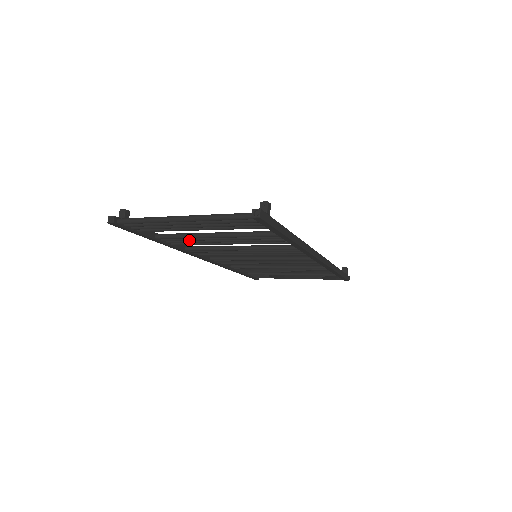
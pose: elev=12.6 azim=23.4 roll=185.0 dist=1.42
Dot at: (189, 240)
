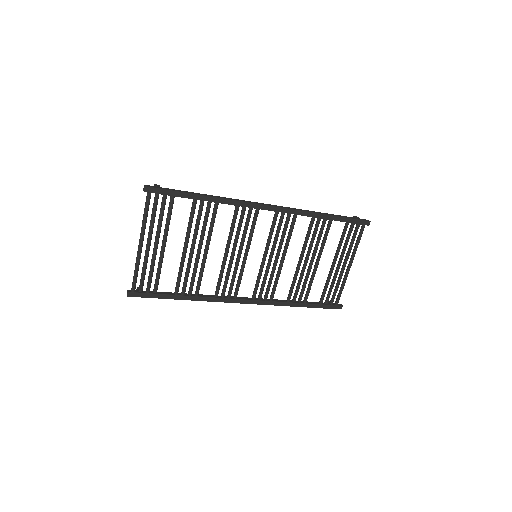
Dot at: (187, 273)
